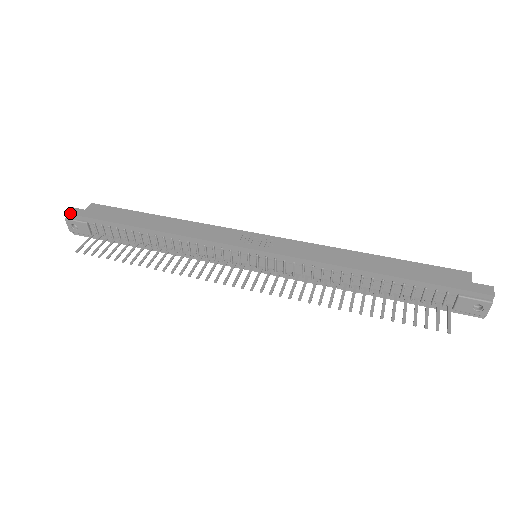
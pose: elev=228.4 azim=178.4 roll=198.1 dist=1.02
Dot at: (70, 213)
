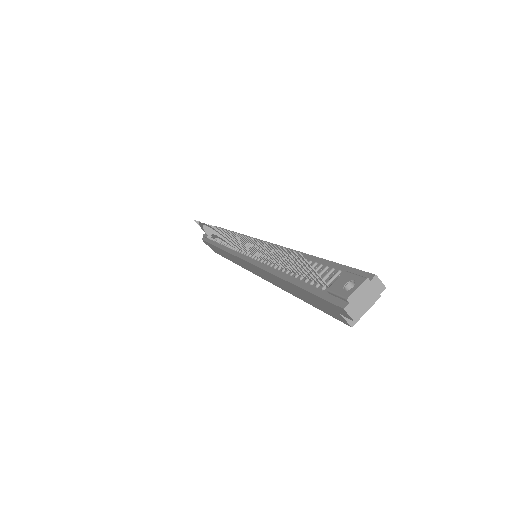
Dot at: occluded
